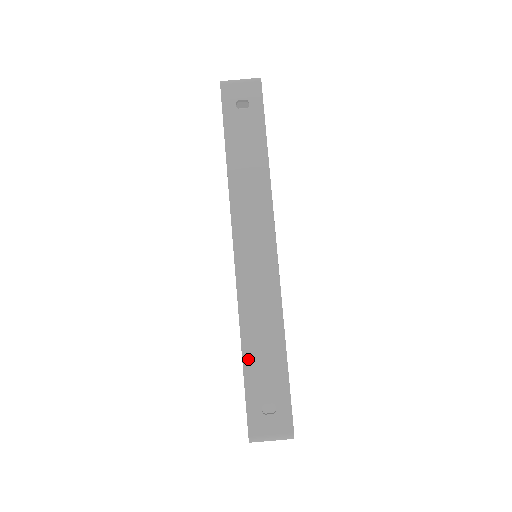
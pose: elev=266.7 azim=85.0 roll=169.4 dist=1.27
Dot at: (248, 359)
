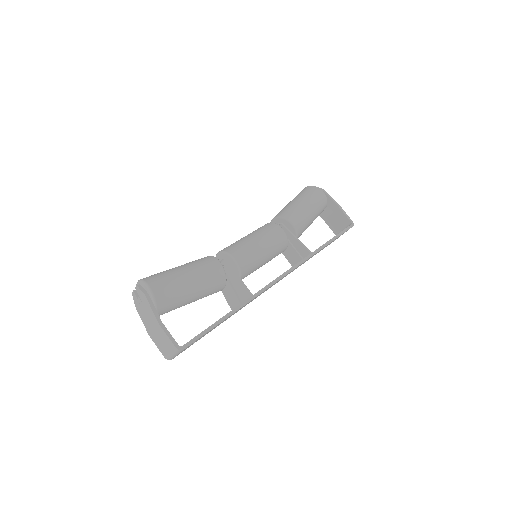
Dot at: occluded
